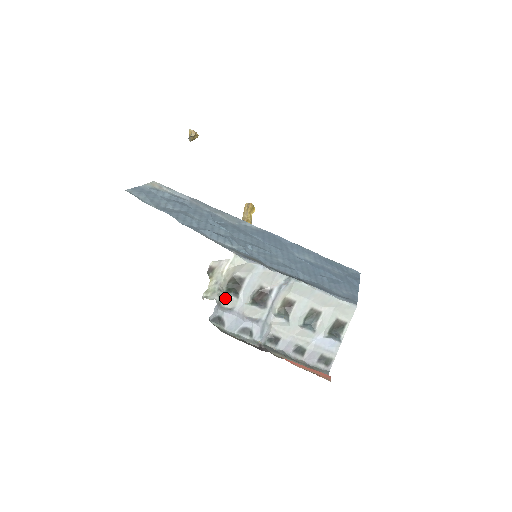
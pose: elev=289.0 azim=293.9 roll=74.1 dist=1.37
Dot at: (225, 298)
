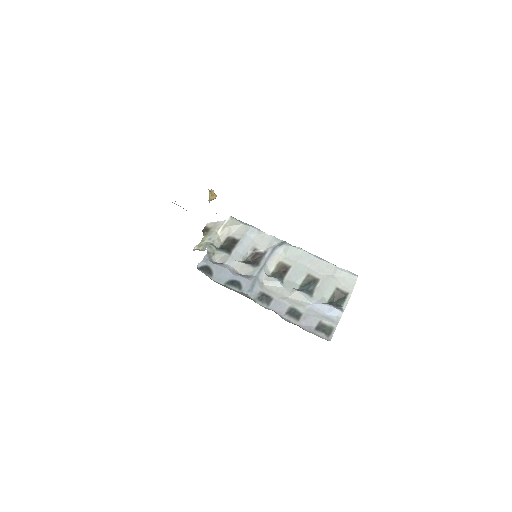
Dot at: (217, 253)
